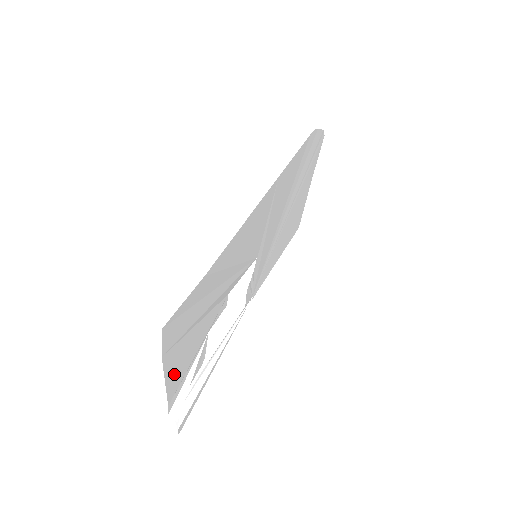
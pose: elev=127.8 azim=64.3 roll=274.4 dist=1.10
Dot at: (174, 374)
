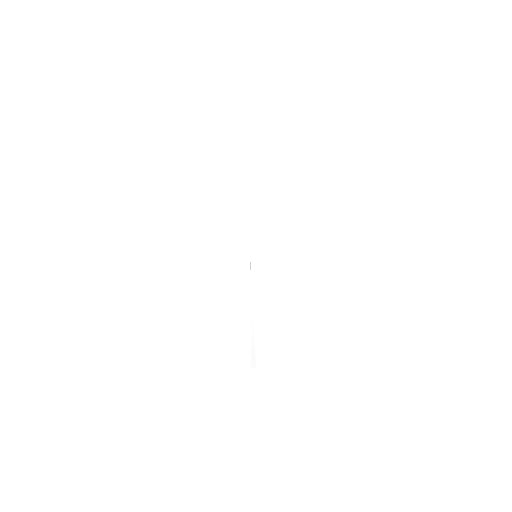
Dot at: occluded
